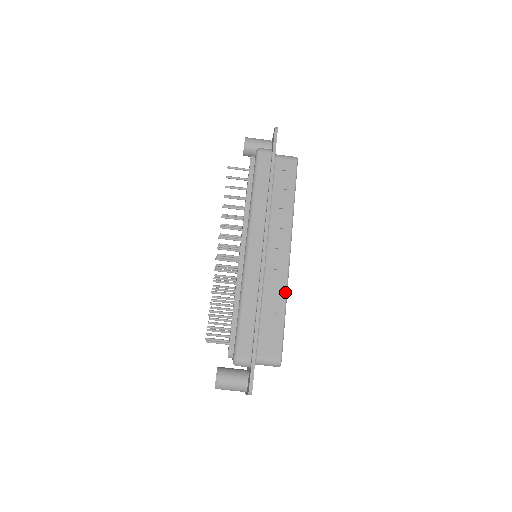
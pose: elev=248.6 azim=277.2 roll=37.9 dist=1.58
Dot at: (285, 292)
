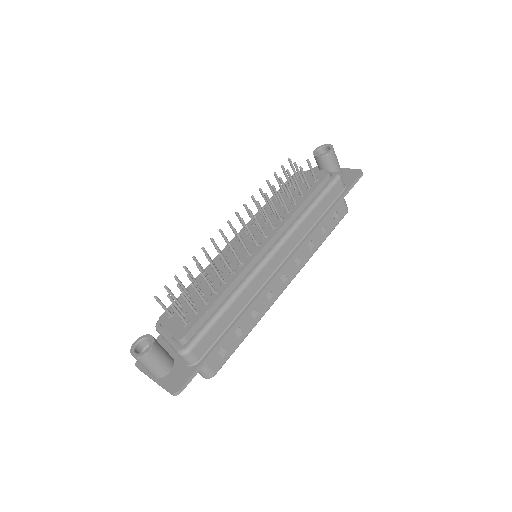
Dot at: (261, 317)
